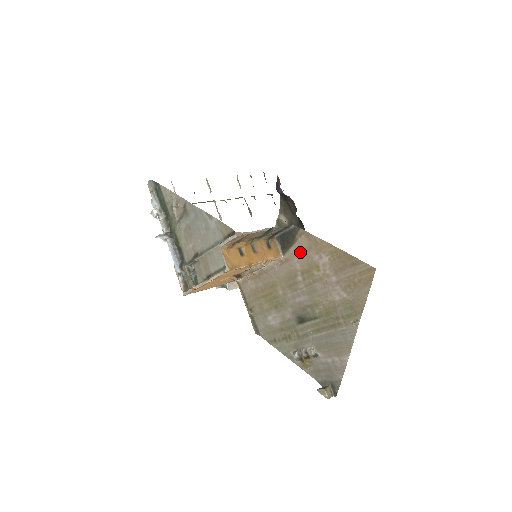
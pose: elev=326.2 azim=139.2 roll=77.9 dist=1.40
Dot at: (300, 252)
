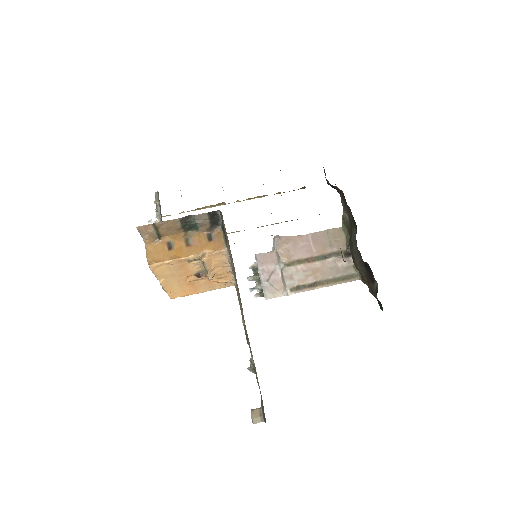
Dot at: (227, 240)
